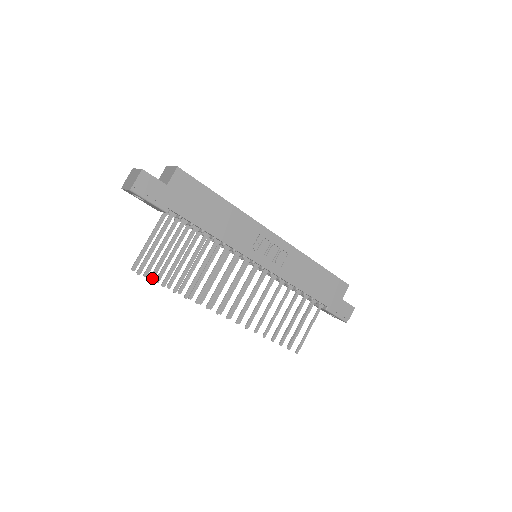
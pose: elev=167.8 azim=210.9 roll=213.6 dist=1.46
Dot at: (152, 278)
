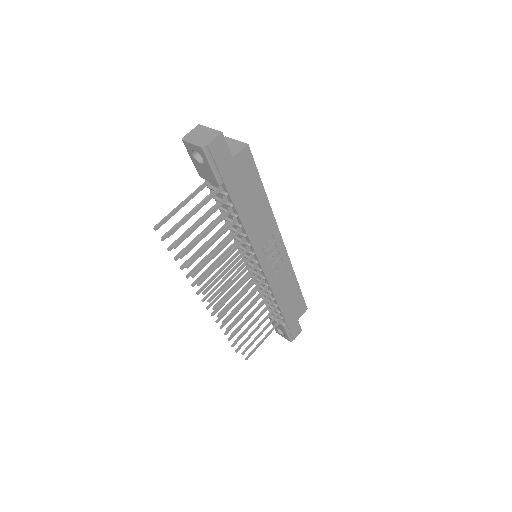
Dot at: (176, 246)
